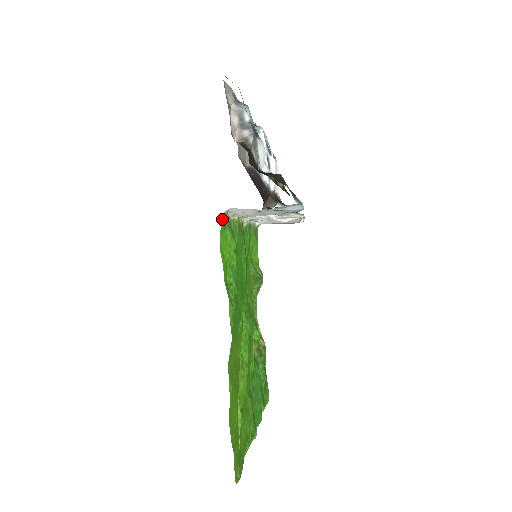
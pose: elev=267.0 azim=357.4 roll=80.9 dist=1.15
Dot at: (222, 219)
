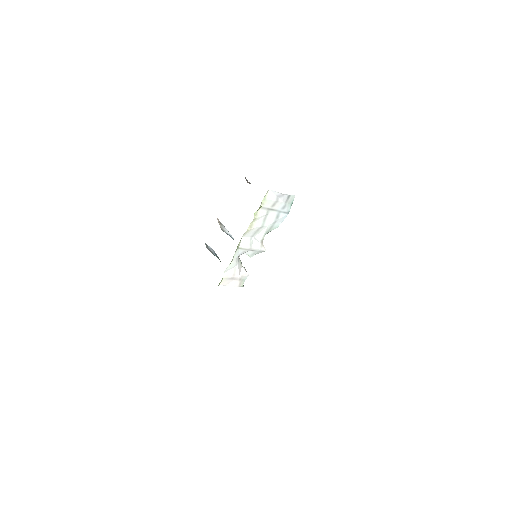
Dot at: occluded
